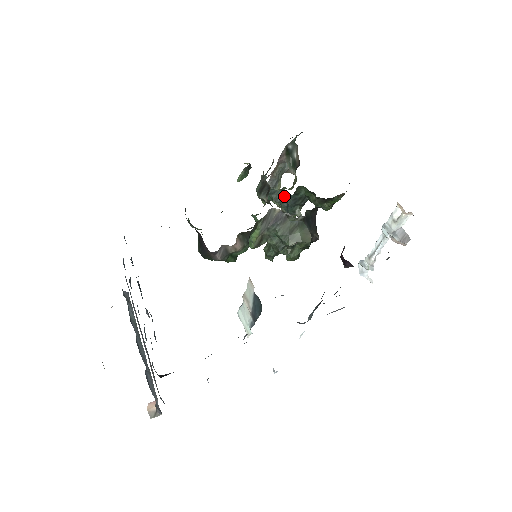
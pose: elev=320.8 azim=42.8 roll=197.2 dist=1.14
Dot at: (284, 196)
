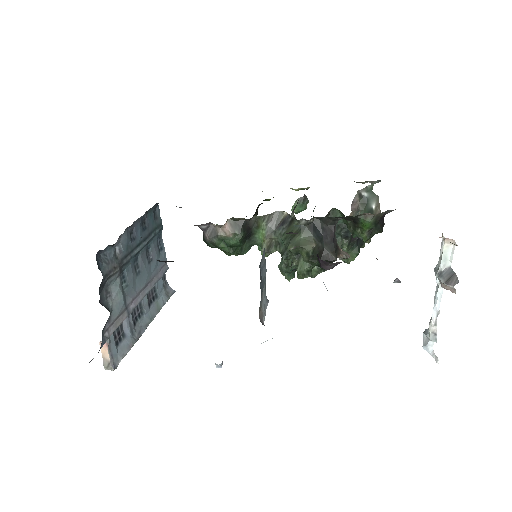
Dot at: occluded
